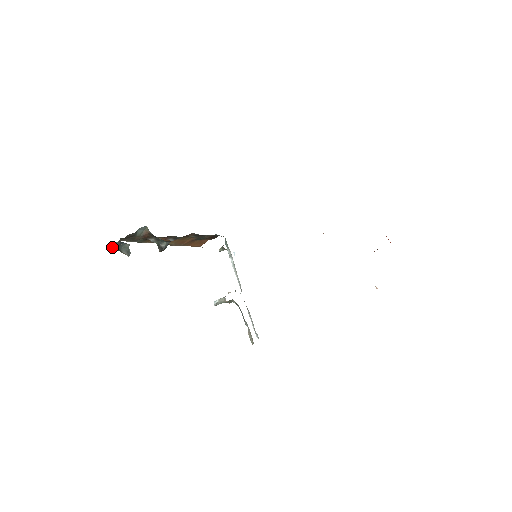
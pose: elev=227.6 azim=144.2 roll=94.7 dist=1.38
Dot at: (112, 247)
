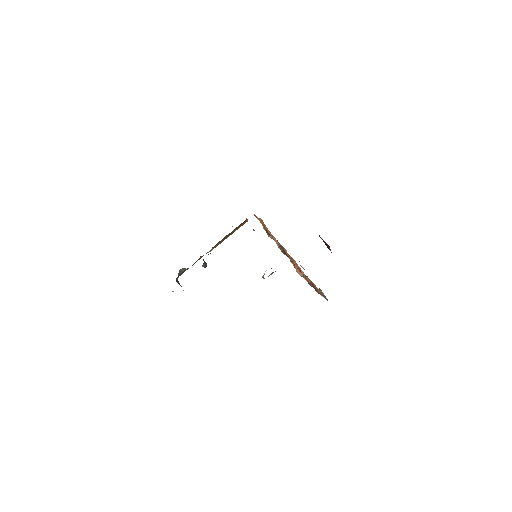
Dot at: occluded
